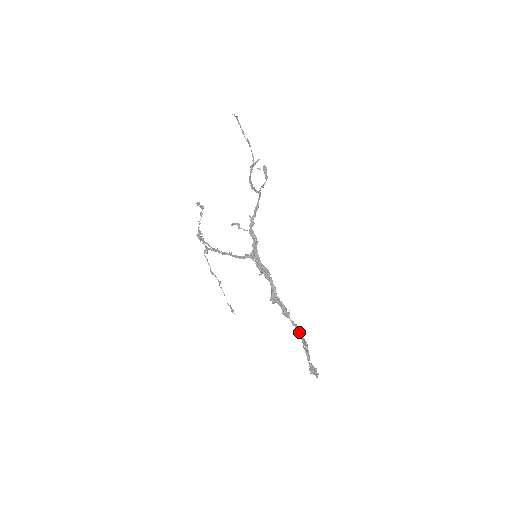
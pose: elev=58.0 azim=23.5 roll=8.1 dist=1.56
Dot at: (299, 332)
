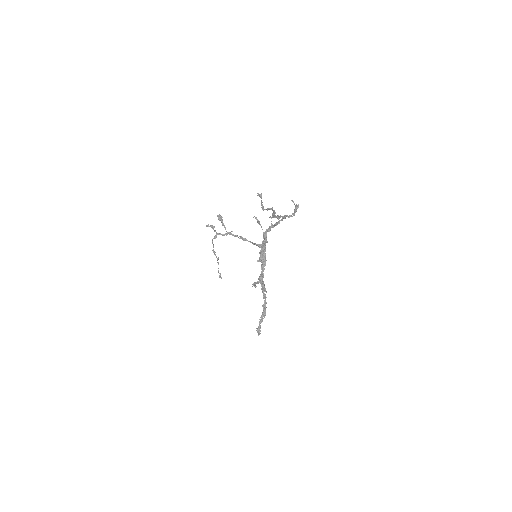
Dot at: (264, 308)
